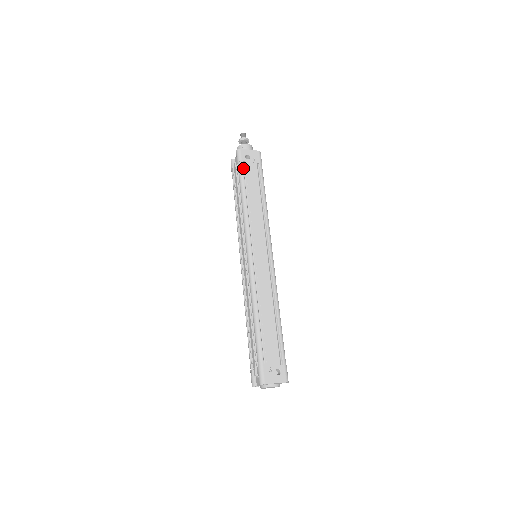
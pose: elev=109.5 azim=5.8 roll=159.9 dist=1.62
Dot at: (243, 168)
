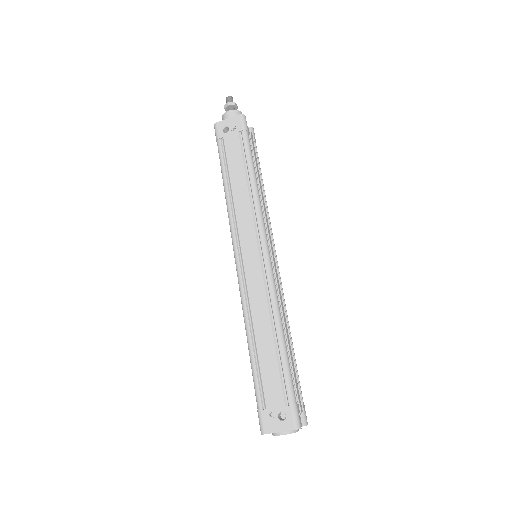
Dot at: (222, 147)
